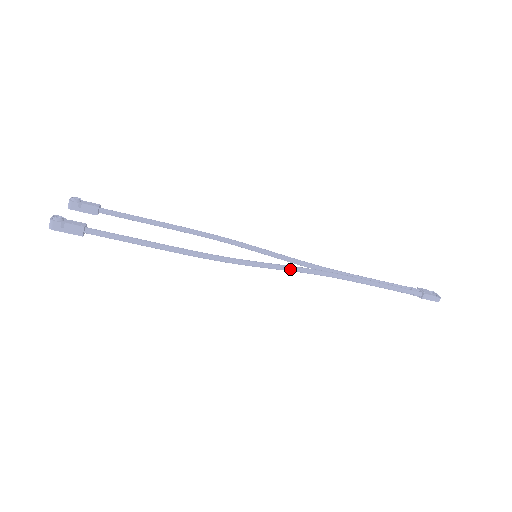
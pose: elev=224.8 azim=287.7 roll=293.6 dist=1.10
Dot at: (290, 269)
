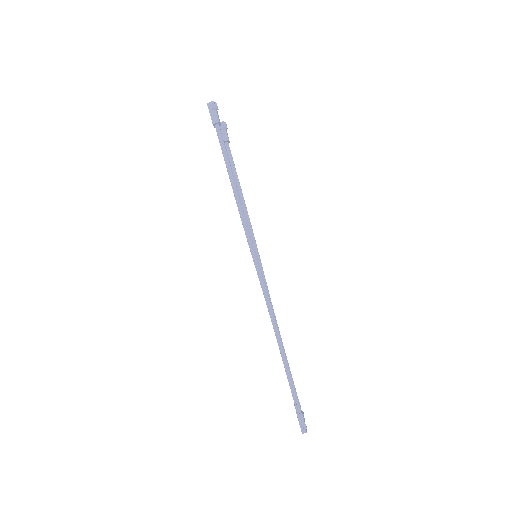
Dot at: (262, 282)
